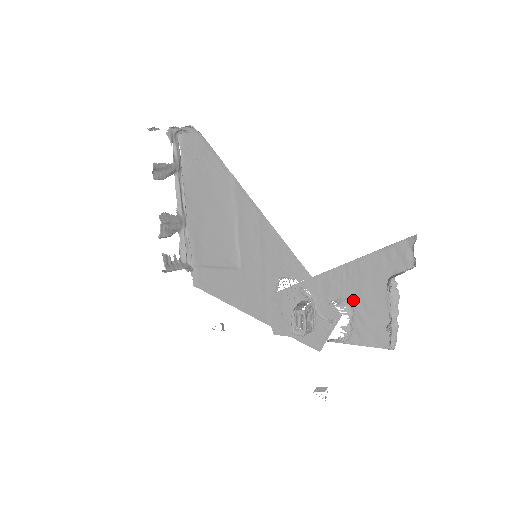
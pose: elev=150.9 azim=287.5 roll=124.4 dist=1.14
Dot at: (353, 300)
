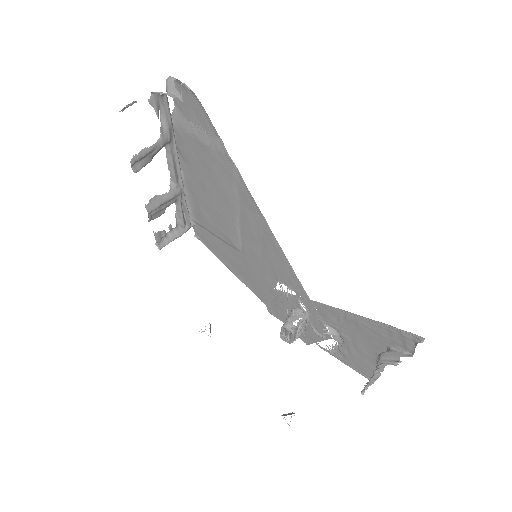
Dot at: (345, 336)
